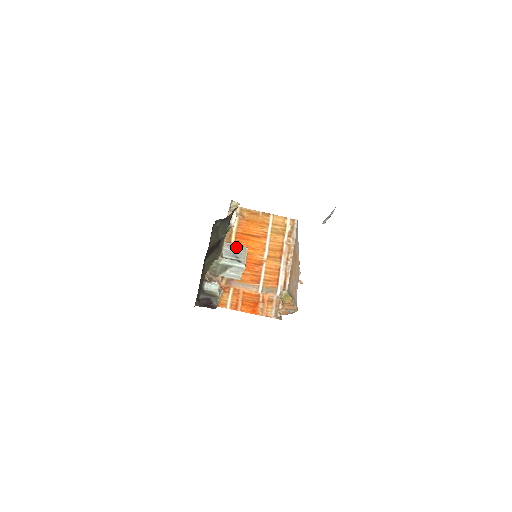
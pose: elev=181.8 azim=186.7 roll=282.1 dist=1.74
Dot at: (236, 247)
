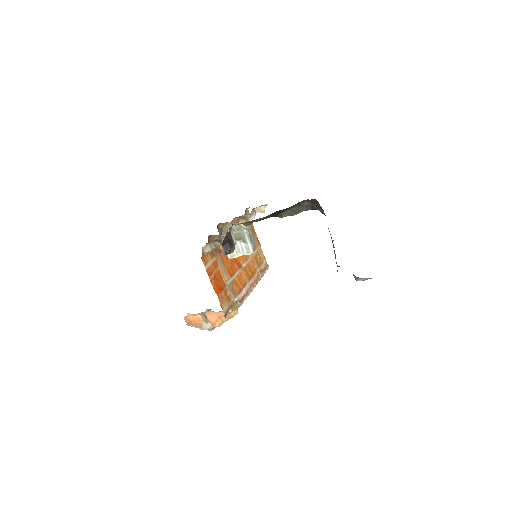
Dot at: occluded
